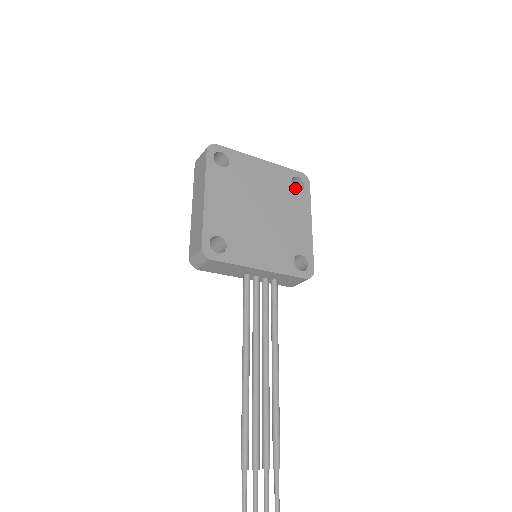
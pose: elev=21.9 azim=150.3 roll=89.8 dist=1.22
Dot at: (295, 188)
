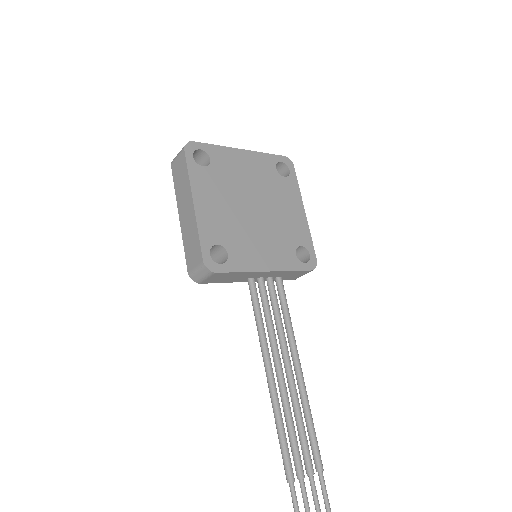
Dot at: occluded
